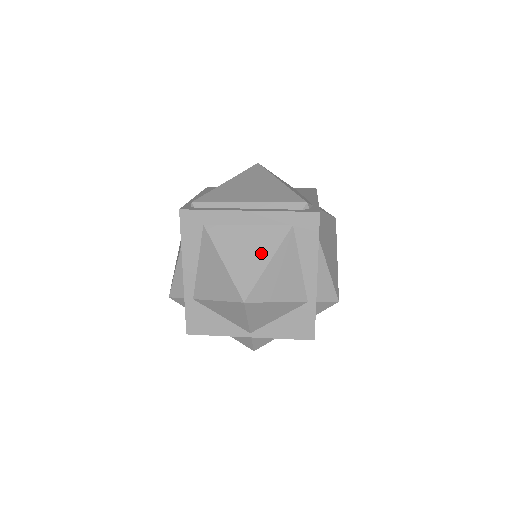
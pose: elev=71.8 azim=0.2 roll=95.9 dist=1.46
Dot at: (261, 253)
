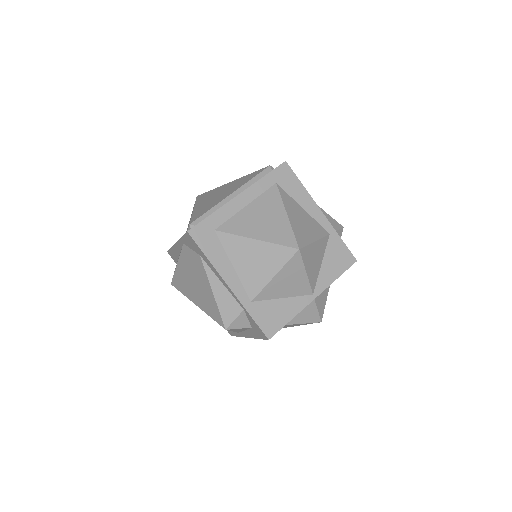
Dot at: (275, 213)
